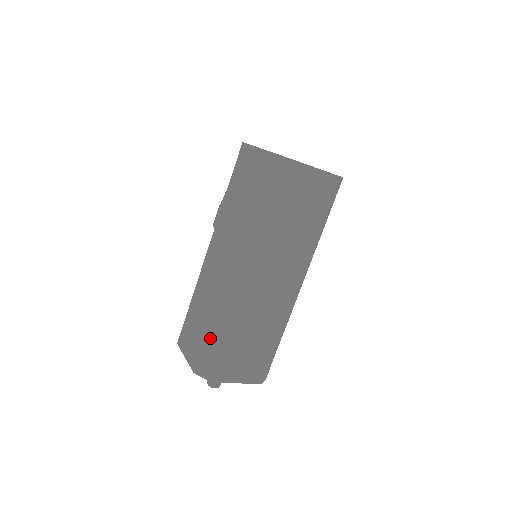
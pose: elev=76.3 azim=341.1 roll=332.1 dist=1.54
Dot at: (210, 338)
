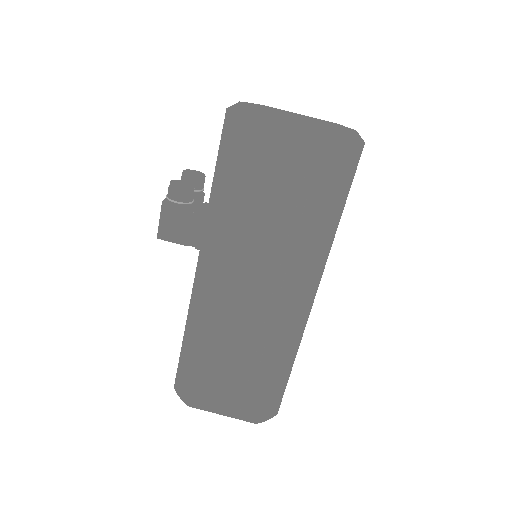
Dot at: (269, 382)
